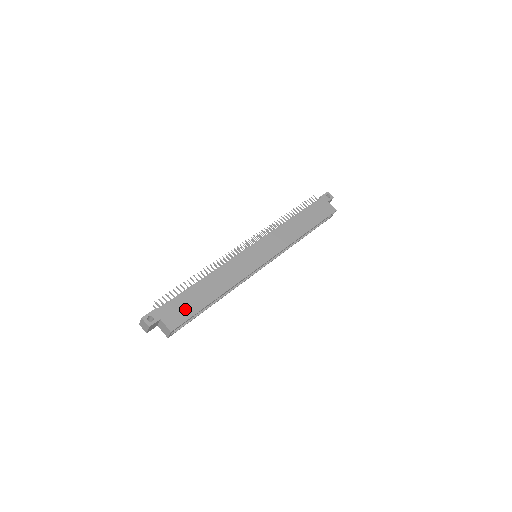
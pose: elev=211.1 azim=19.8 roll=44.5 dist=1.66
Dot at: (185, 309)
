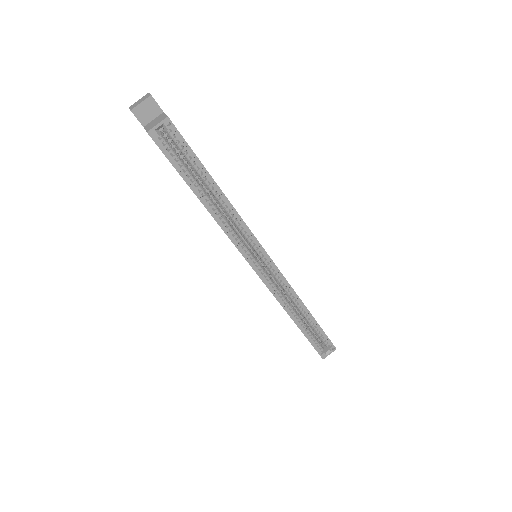
Dot at: occluded
